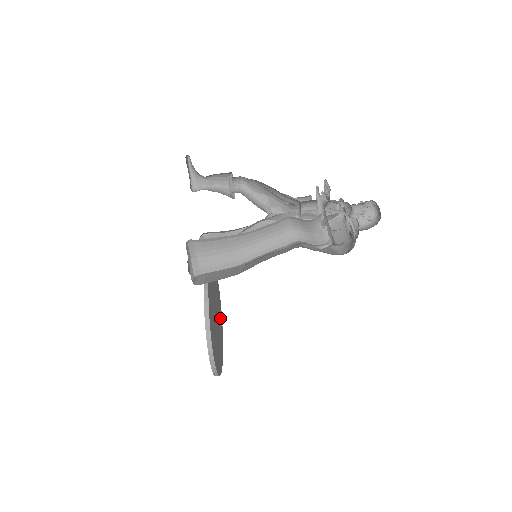
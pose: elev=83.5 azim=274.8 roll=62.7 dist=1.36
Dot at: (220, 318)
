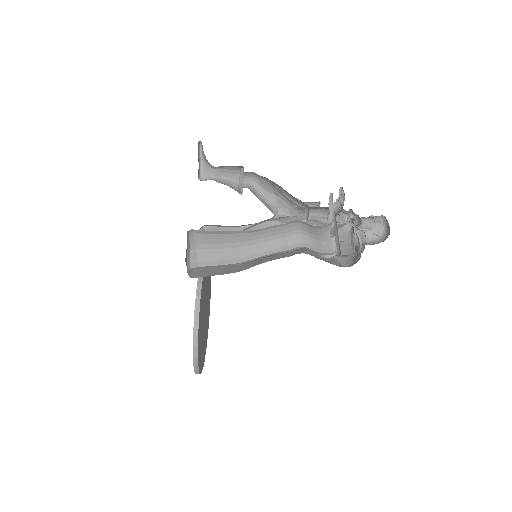
Dot at: (208, 314)
